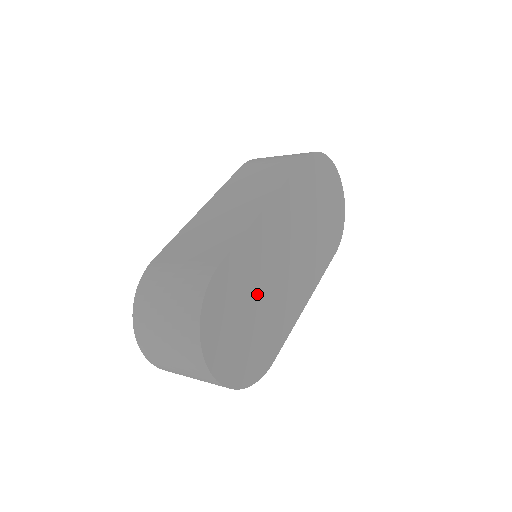
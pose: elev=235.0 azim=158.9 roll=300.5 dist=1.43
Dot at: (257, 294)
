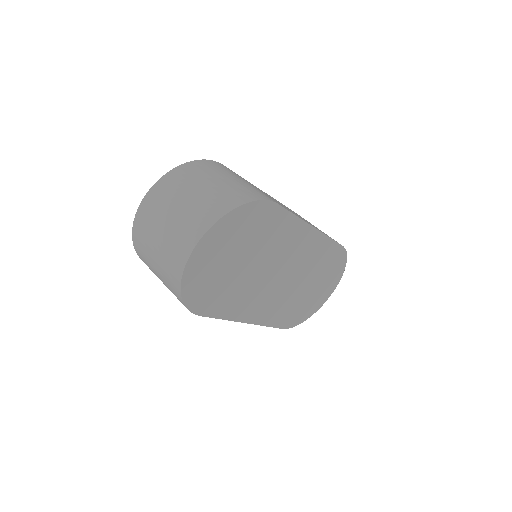
Dot at: (255, 259)
